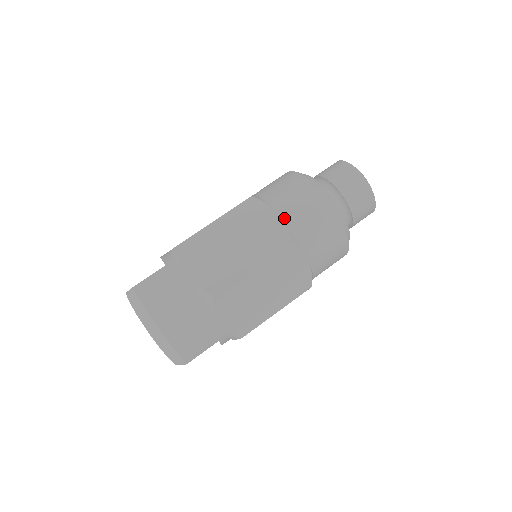
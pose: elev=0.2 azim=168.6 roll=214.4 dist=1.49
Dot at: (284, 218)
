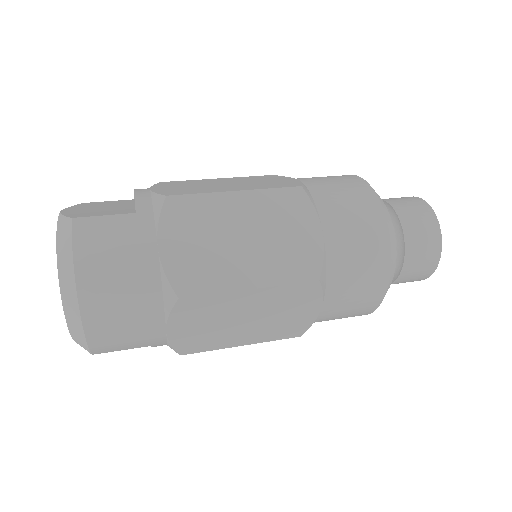
Dot at: (327, 243)
